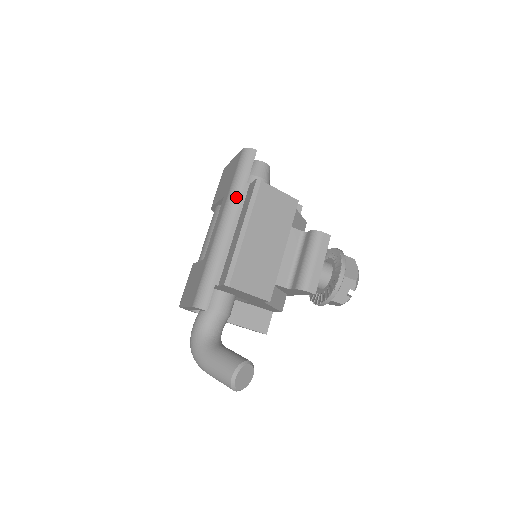
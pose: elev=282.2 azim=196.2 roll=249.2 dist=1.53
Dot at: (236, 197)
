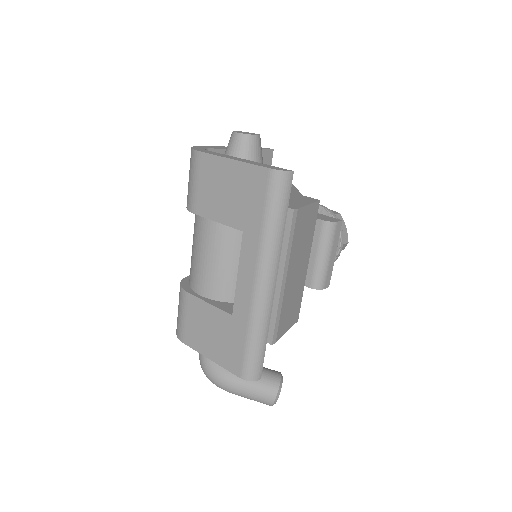
Dot at: (276, 246)
